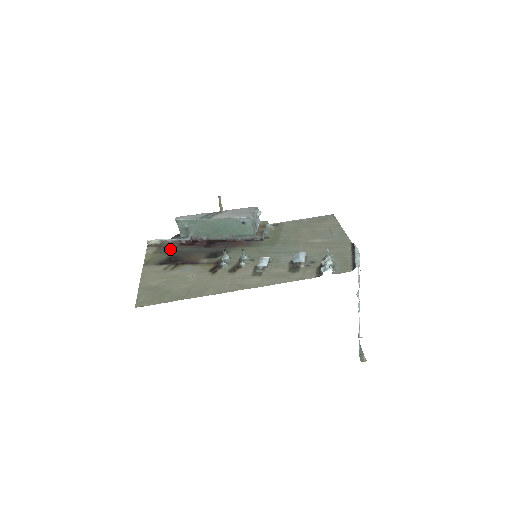
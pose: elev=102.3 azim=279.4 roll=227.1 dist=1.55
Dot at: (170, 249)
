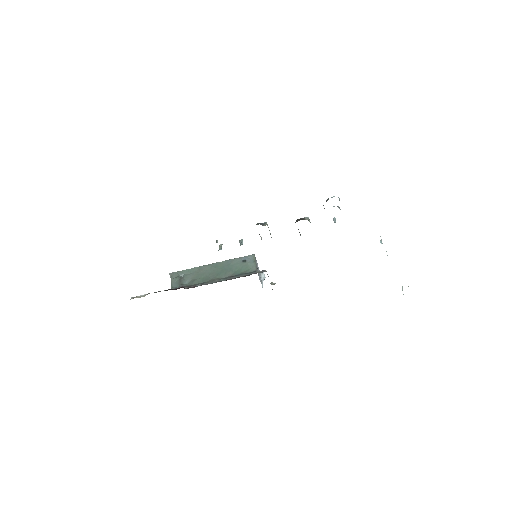
Dot at: occluded
